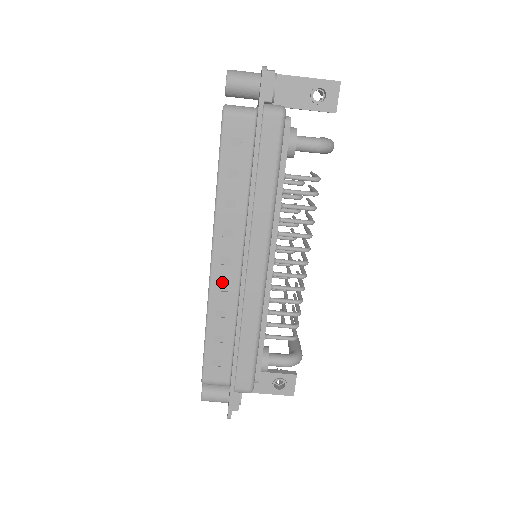
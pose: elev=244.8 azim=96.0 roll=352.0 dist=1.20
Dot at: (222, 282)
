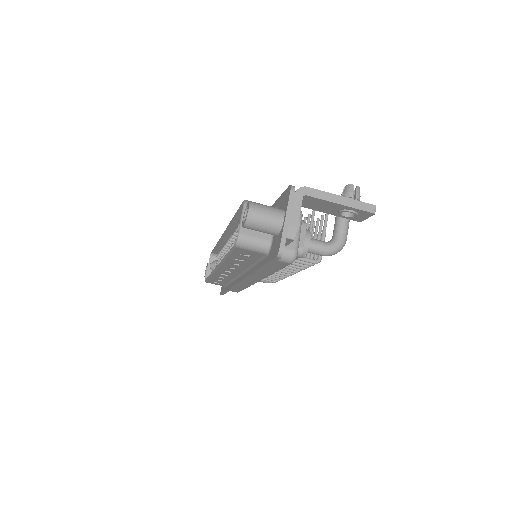
Dot at: occluded
